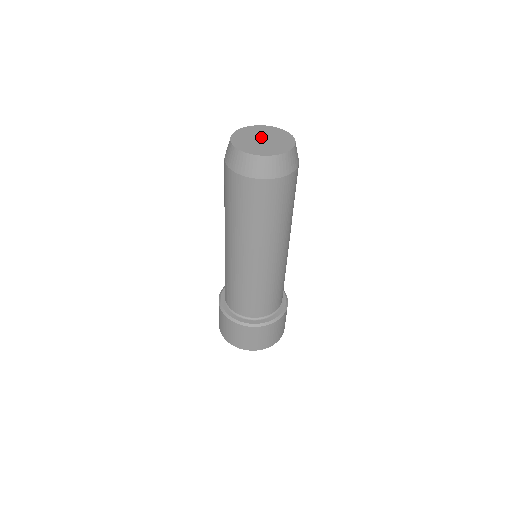
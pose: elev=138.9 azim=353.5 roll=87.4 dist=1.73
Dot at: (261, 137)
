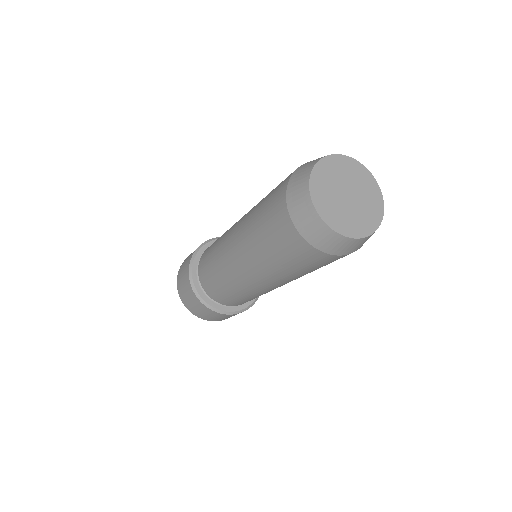
Dot at: (348, 188)
